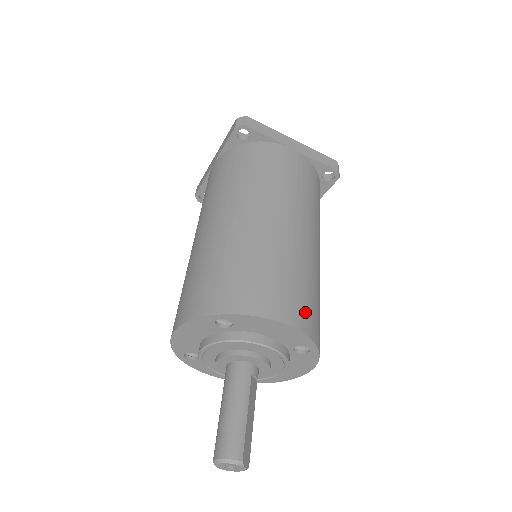
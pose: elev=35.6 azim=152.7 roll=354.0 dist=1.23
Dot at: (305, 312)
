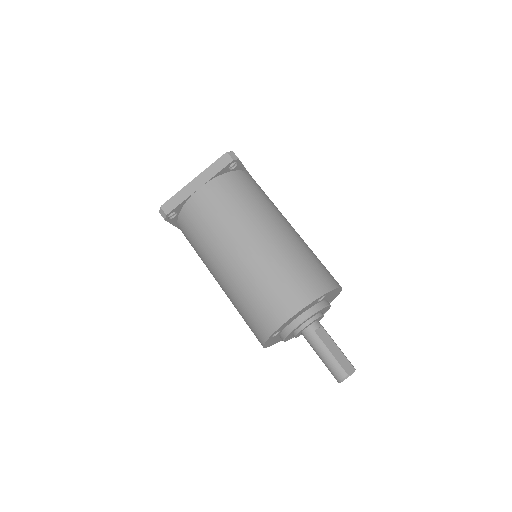
Dot at: (301, 290)
